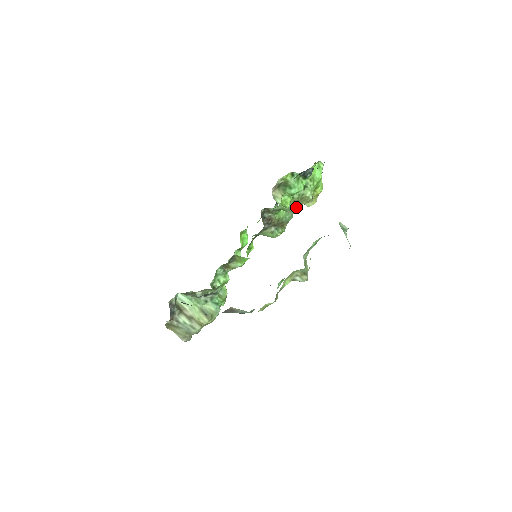
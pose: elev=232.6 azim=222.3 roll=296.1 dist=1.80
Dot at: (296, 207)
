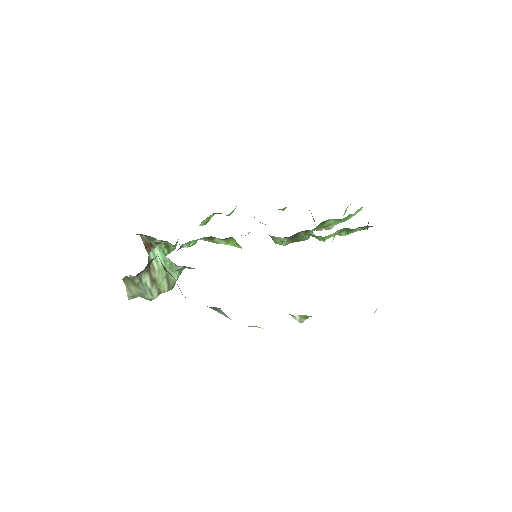
Dot at: occluded
